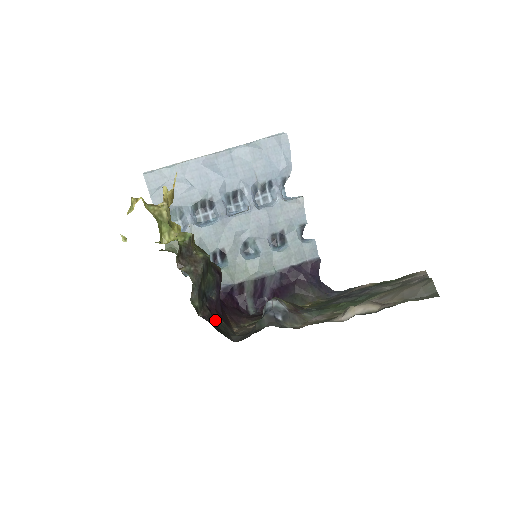
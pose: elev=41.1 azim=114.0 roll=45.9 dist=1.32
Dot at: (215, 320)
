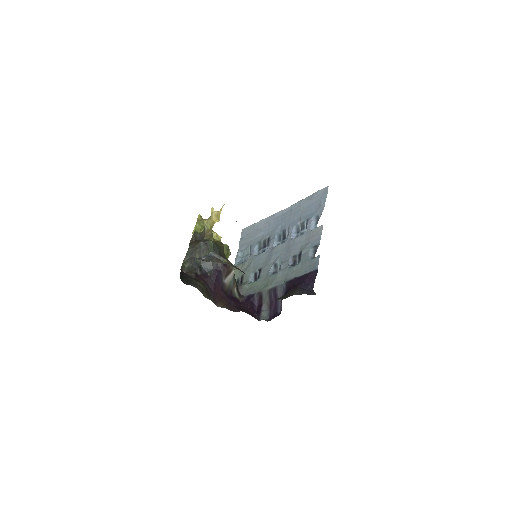
Dot at: (192, 278)
